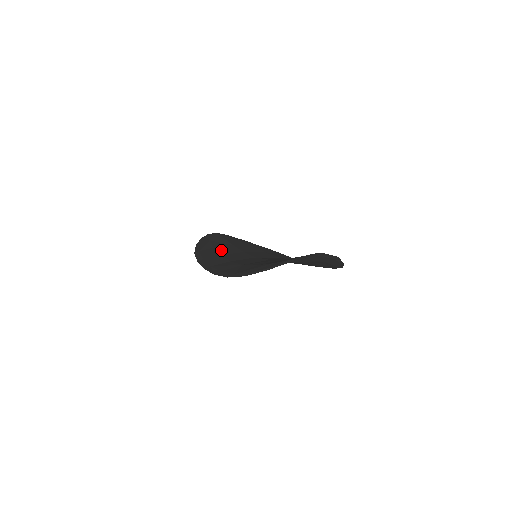
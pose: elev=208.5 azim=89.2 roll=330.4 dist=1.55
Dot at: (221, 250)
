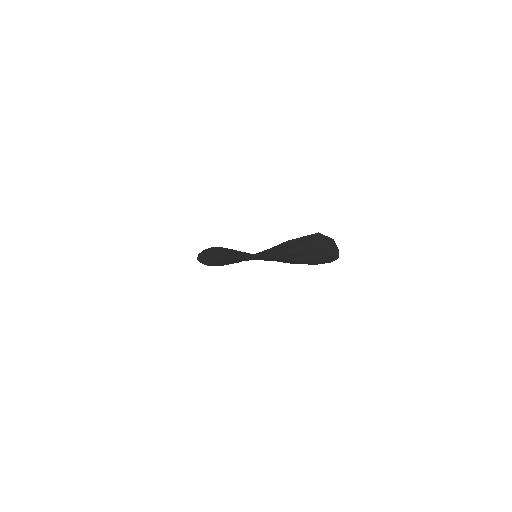
Dot at: (222, 255)
